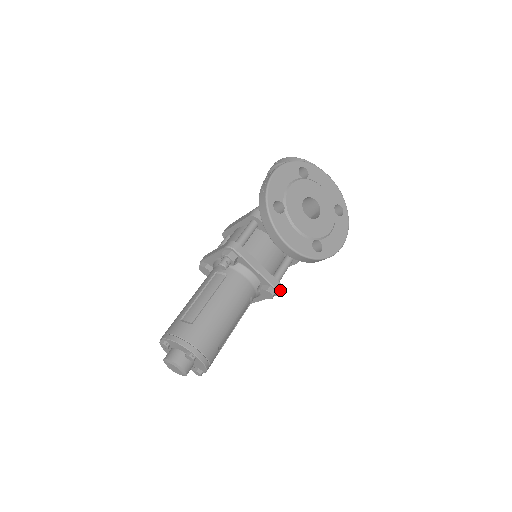
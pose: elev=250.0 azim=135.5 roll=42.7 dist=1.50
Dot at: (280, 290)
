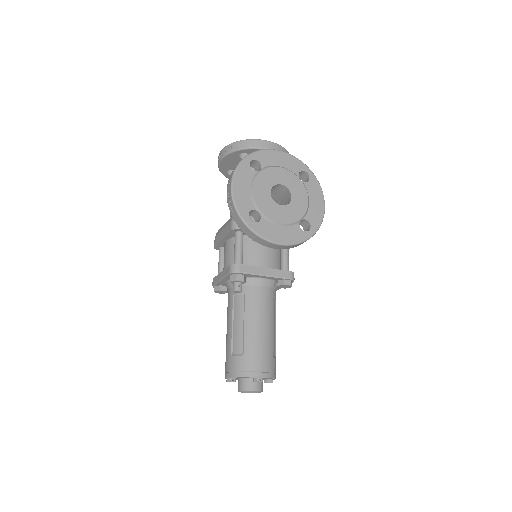
Dot at: occluded
